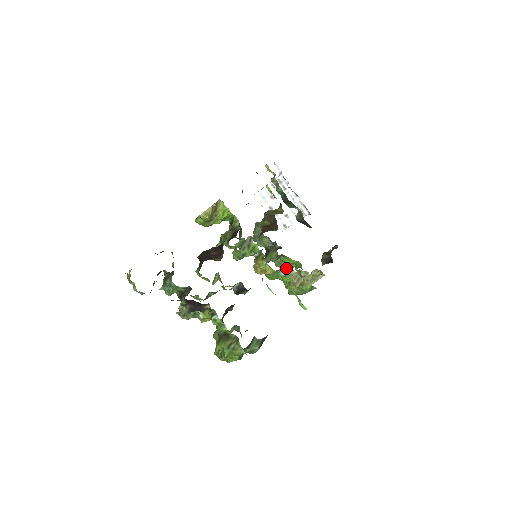
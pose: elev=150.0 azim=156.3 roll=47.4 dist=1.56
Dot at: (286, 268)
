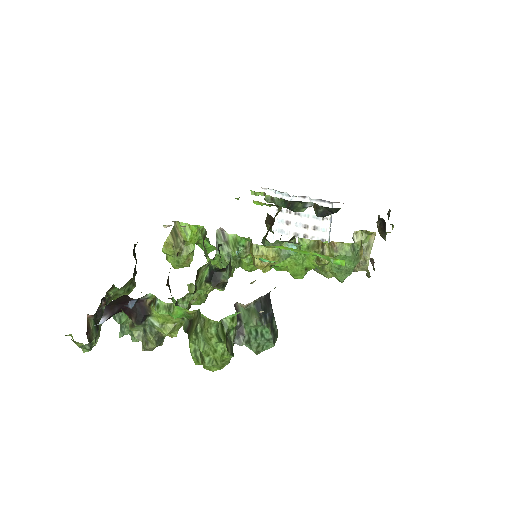
Dot at: occluded
